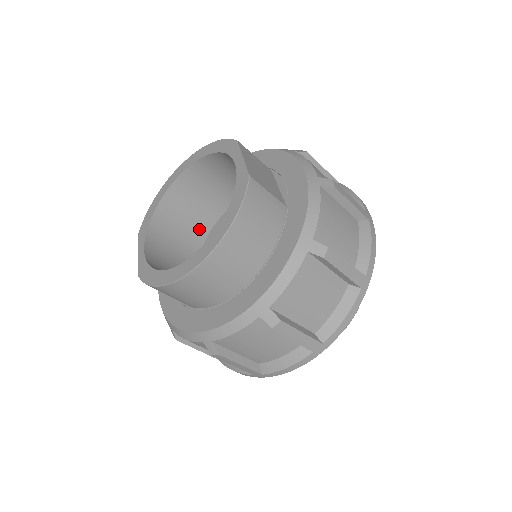
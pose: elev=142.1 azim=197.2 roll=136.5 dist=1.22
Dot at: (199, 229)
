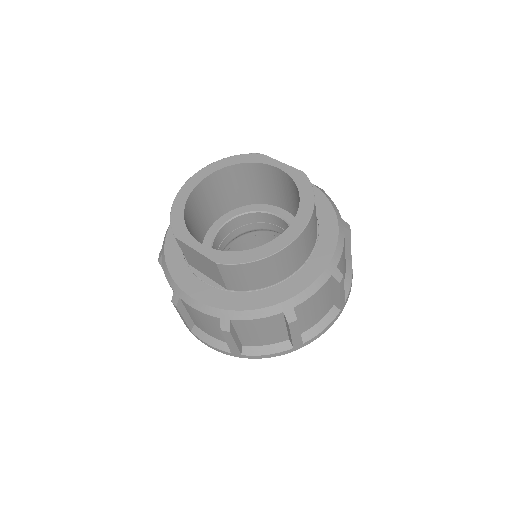
Dot at: (198, 239)
